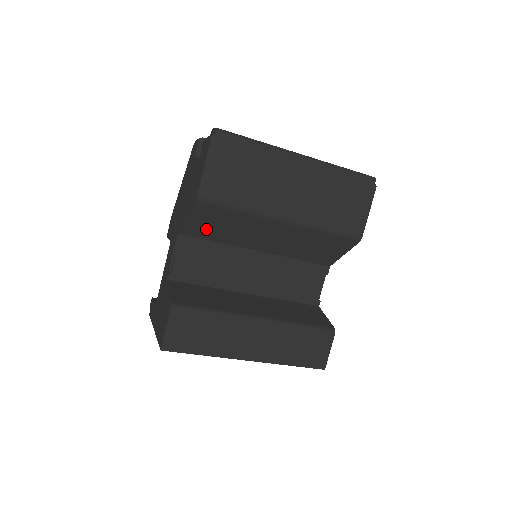
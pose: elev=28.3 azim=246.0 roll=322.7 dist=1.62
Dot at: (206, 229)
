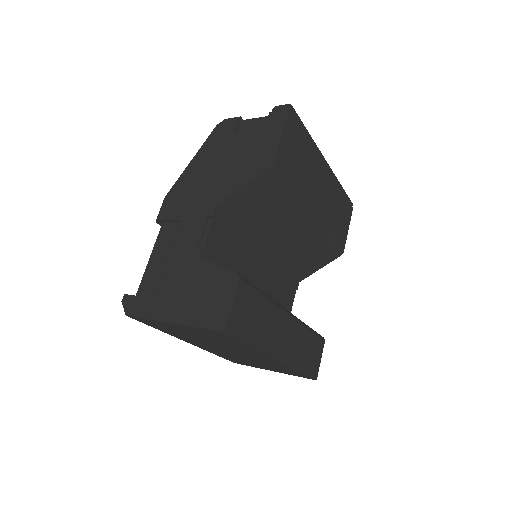
Dot at: (245, 207)
